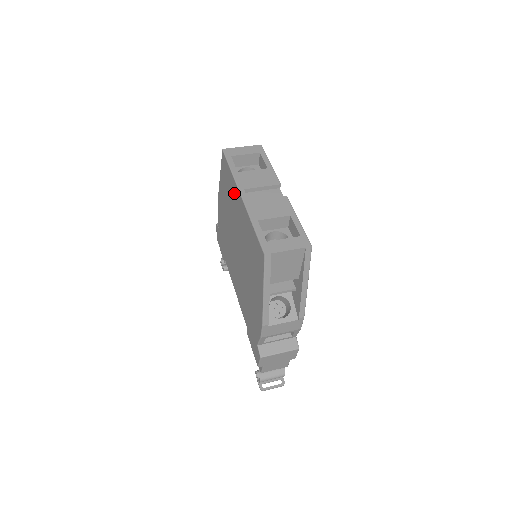
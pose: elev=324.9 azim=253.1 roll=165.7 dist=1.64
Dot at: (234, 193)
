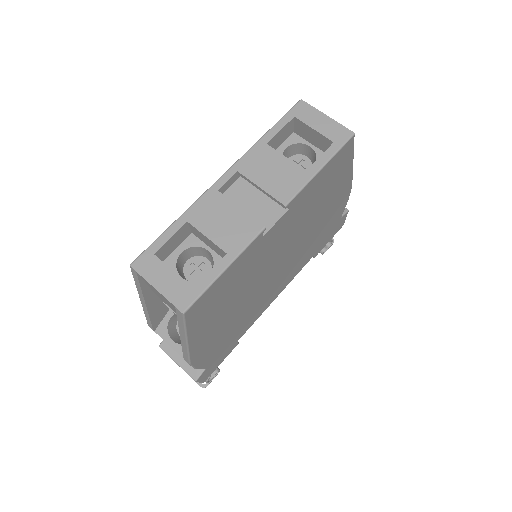
Dot at: occluded
